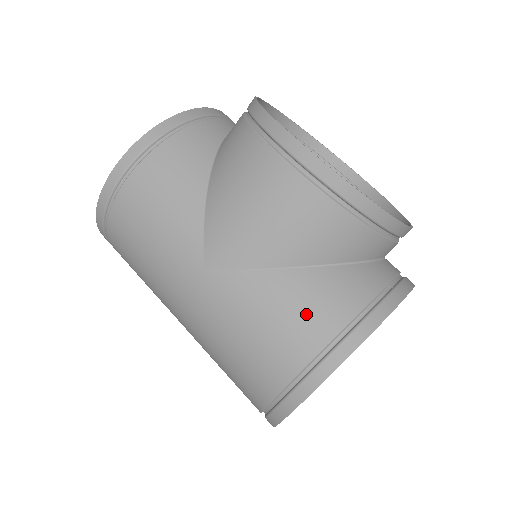
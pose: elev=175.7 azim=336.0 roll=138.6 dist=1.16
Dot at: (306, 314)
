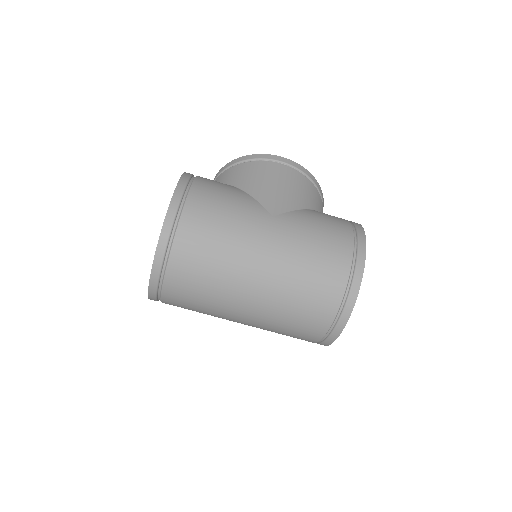
Dot at: (333, 220)
